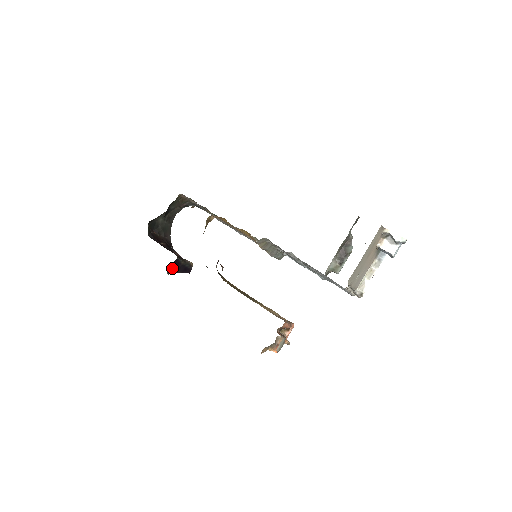
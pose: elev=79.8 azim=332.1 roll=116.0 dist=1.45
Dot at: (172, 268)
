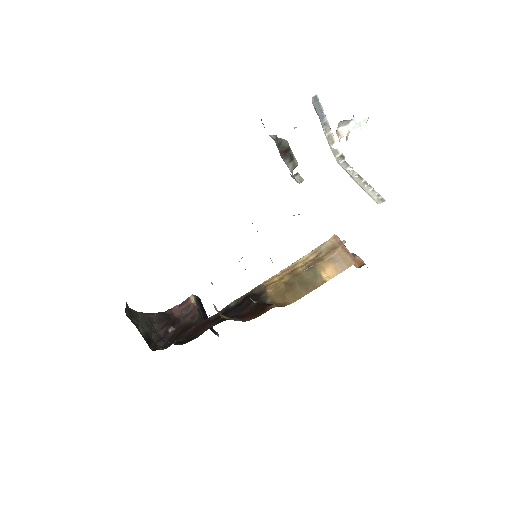
Dot at: (211, 329)
